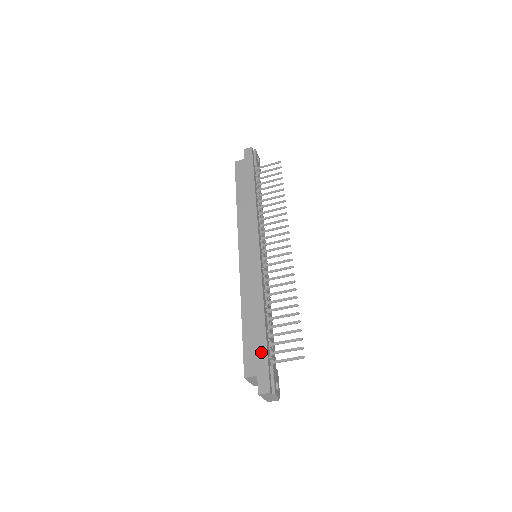
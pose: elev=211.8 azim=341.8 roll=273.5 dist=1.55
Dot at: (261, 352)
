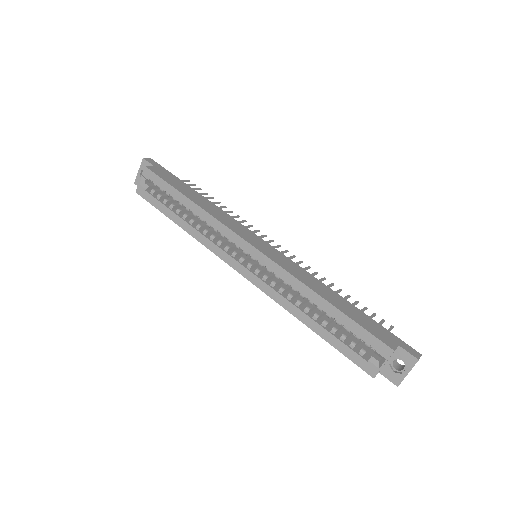
Dot at: (377, 325)
